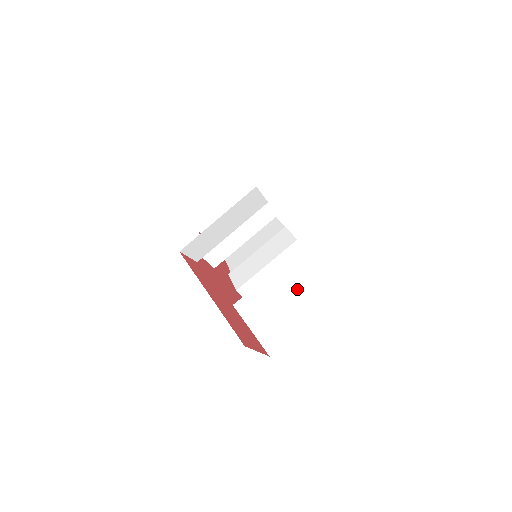
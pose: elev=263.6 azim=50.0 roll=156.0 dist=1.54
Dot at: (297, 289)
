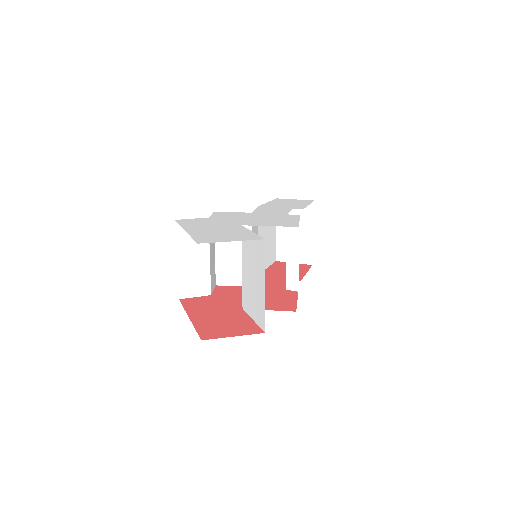
Dot at: (252, 263)
